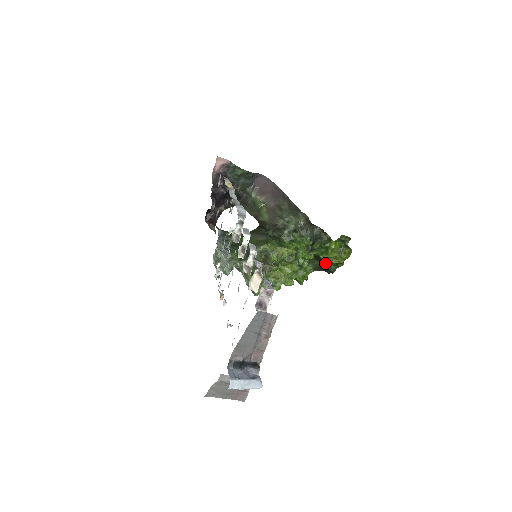
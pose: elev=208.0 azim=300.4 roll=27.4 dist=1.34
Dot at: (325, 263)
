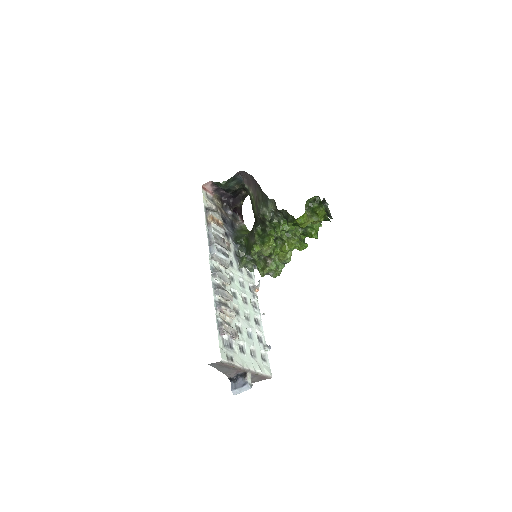
Dot at: occluded
